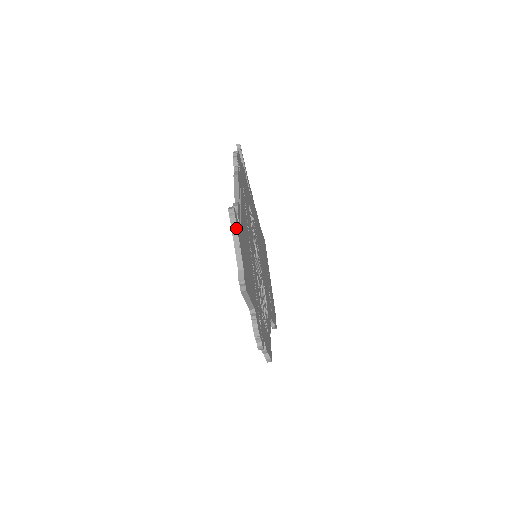
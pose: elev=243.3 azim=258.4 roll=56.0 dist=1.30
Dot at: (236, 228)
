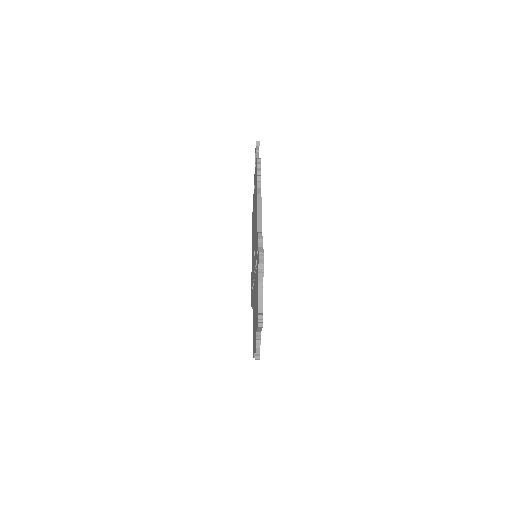
Dot at: (263, 270)
